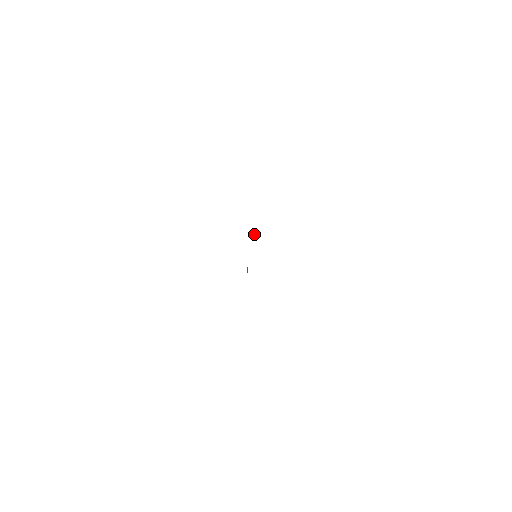
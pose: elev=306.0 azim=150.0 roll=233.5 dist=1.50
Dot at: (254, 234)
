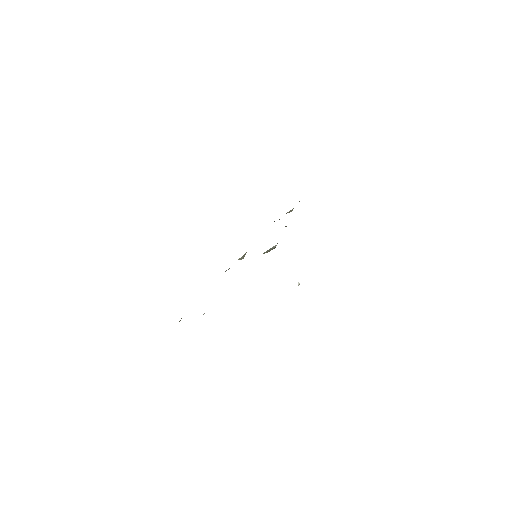
Dot at: (298, 283)
